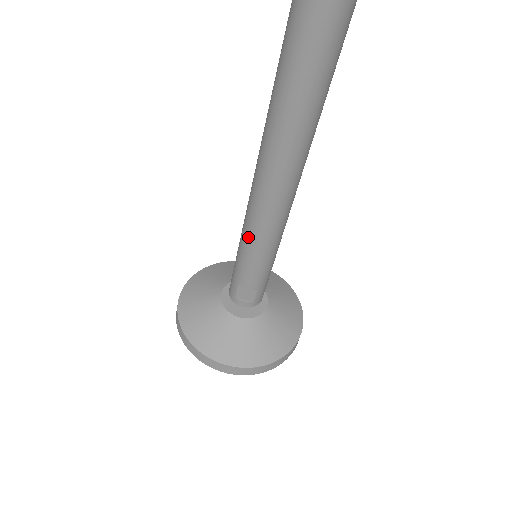
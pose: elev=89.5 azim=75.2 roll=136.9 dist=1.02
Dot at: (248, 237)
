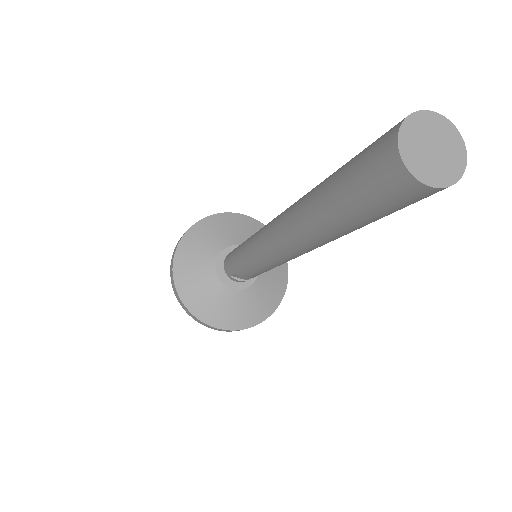
Dot at: (254, 261)
